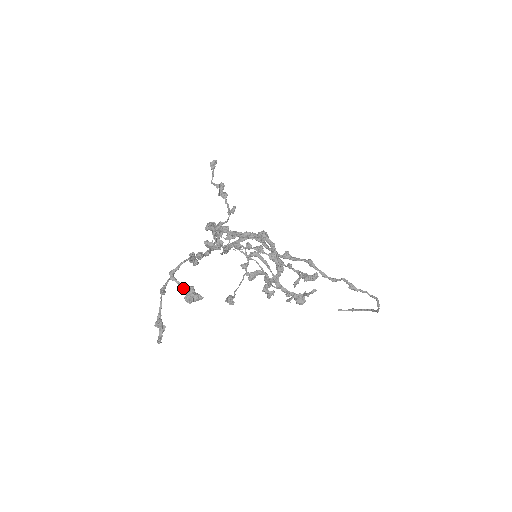
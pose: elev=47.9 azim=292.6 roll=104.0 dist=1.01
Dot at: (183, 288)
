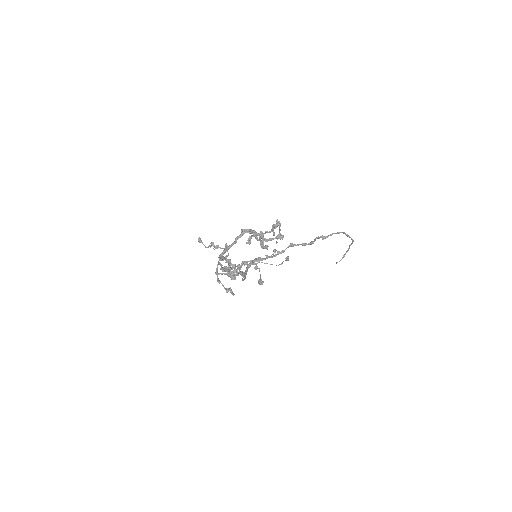
Dot at: occluded
